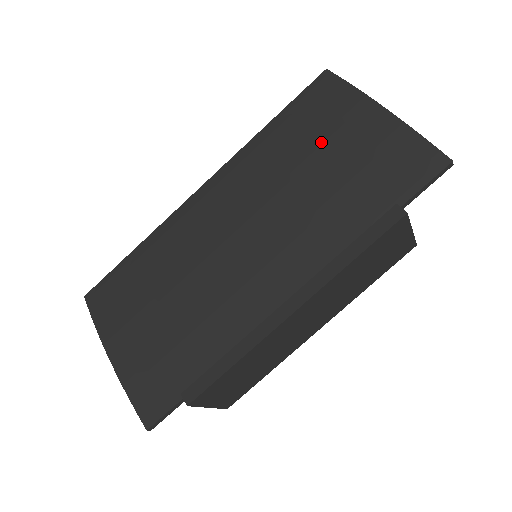
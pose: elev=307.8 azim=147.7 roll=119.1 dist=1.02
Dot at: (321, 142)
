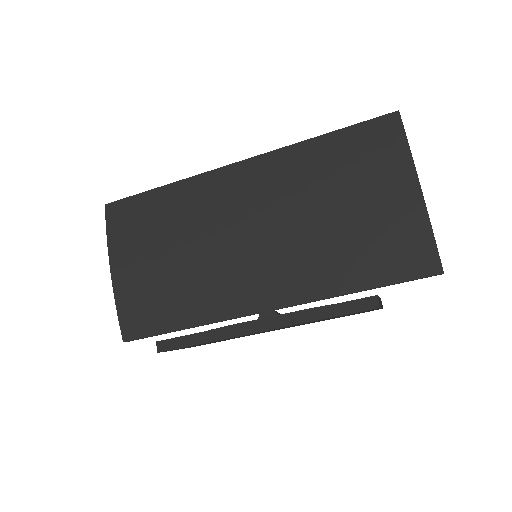
Dot at: (354, 189)
